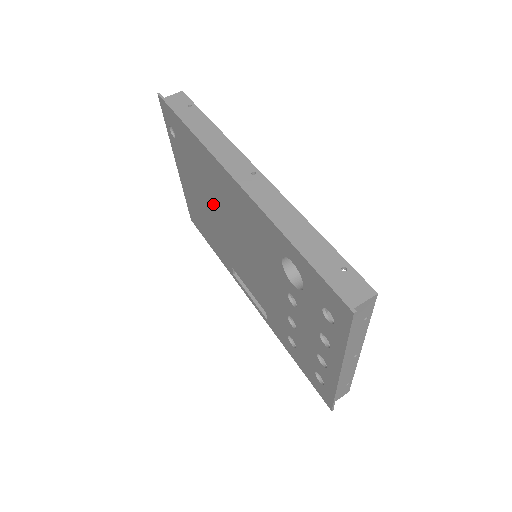
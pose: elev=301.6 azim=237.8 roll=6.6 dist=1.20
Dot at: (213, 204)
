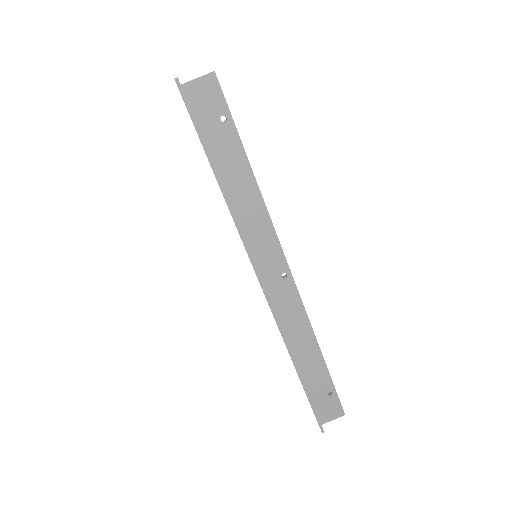
Dot at: occluded
